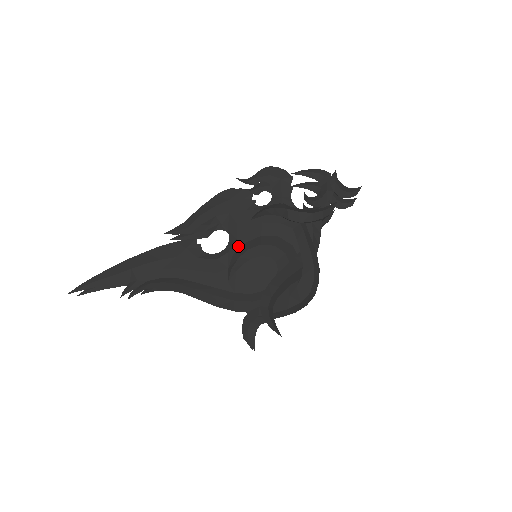
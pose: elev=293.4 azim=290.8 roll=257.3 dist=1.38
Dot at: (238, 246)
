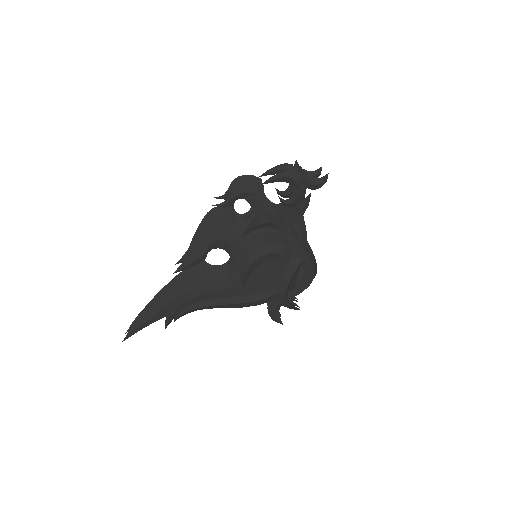
Dot at: (241, 262)
